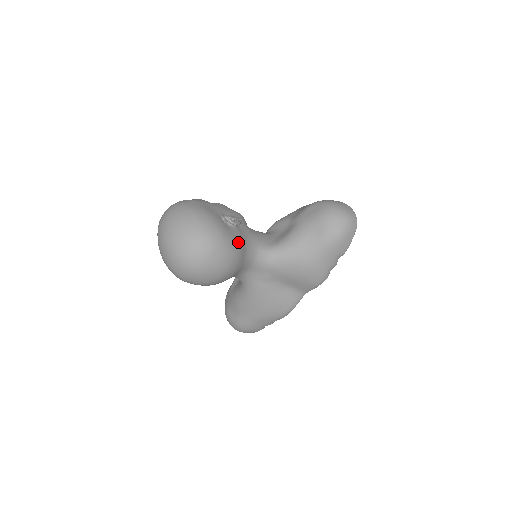
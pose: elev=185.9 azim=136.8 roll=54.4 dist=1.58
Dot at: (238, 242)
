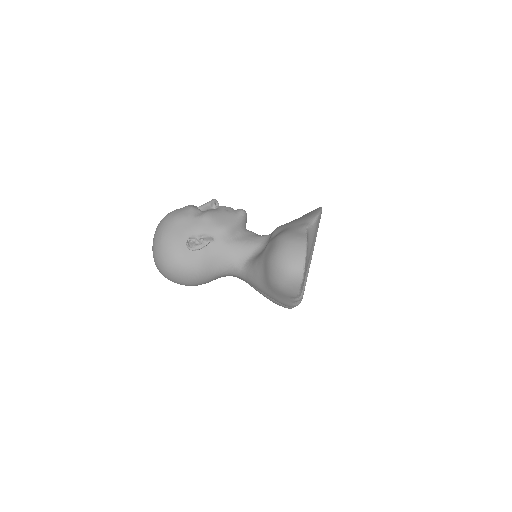
Dot at: (197, 265)
